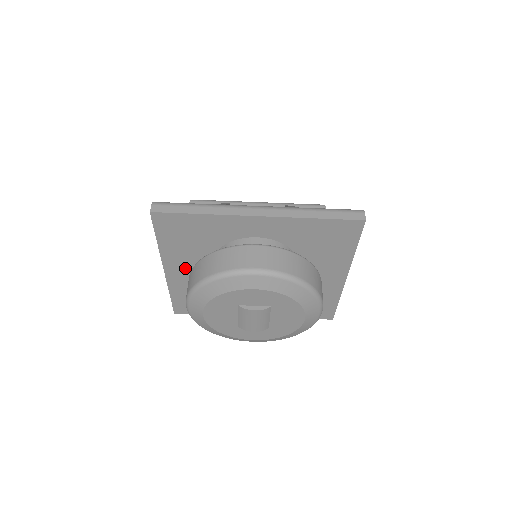
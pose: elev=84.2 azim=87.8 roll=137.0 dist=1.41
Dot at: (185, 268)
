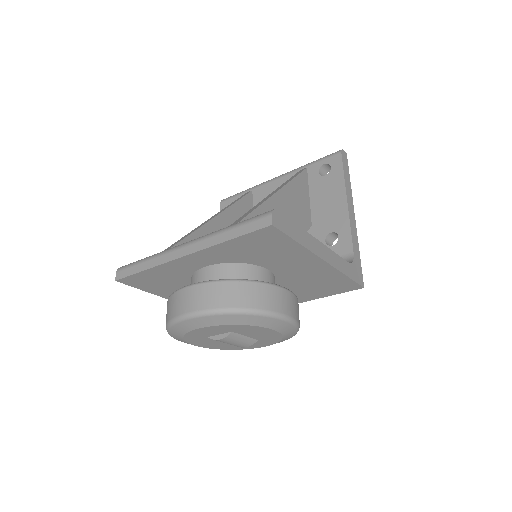
Dot at: occluded
